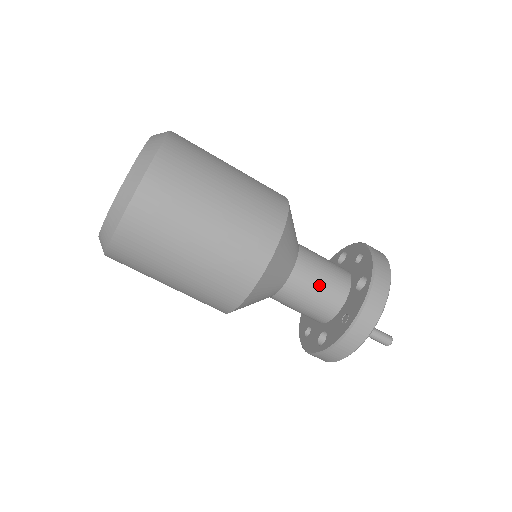
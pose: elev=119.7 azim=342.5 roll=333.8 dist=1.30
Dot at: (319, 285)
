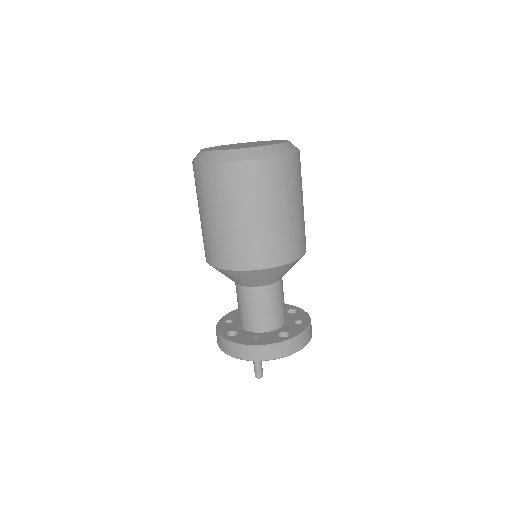
Dot at: (265, 309)
